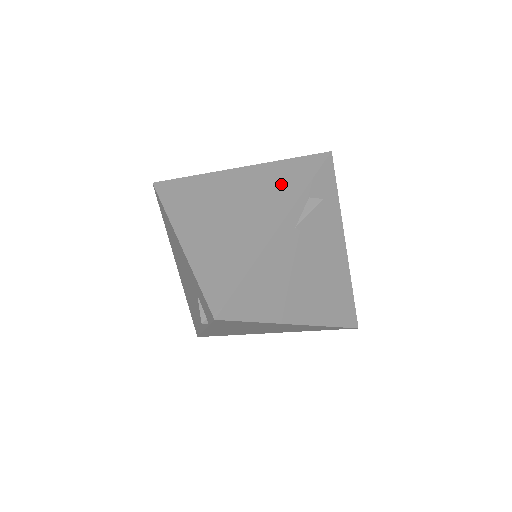
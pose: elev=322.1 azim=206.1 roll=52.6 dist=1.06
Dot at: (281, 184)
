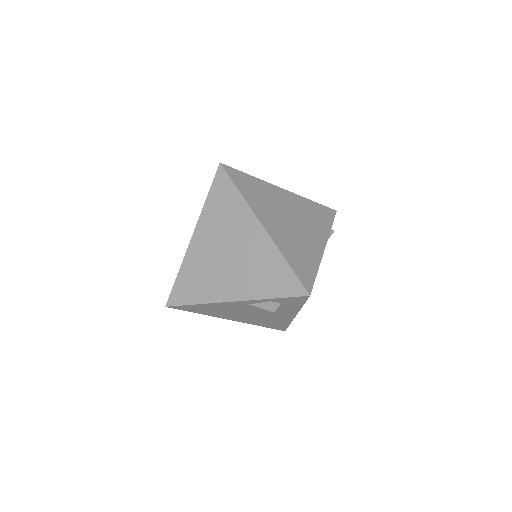
Dot at: (265, 277)
